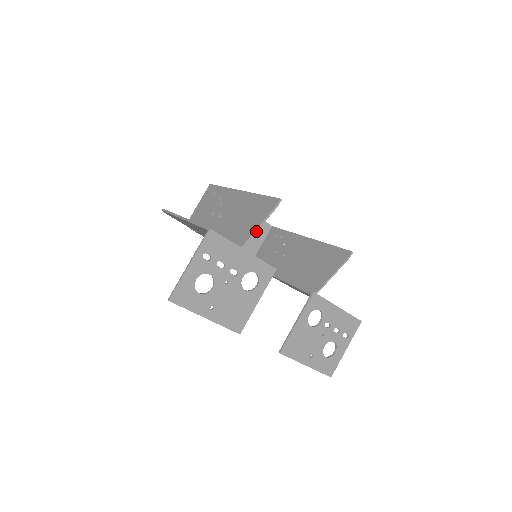
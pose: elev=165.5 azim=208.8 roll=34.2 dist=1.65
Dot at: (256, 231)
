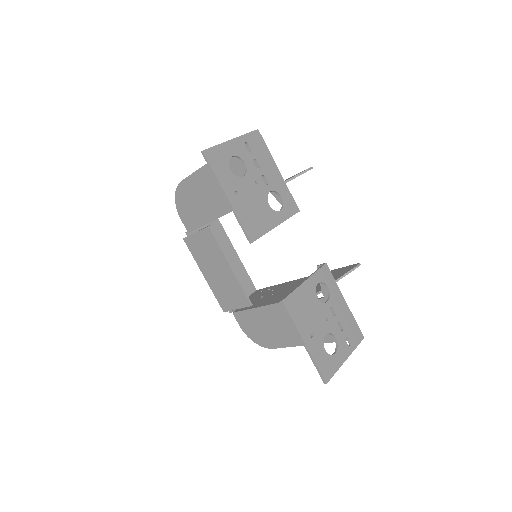
Dot at: occluded
